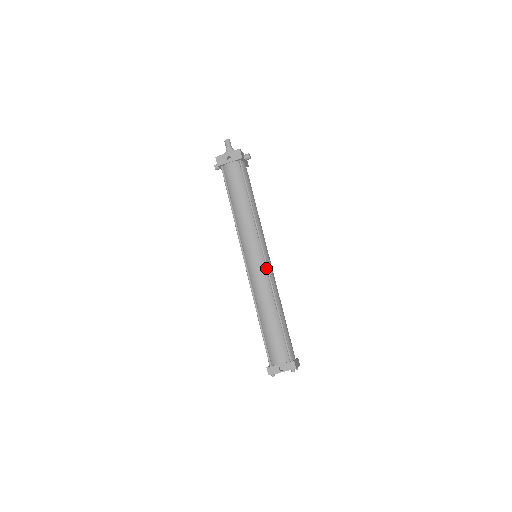
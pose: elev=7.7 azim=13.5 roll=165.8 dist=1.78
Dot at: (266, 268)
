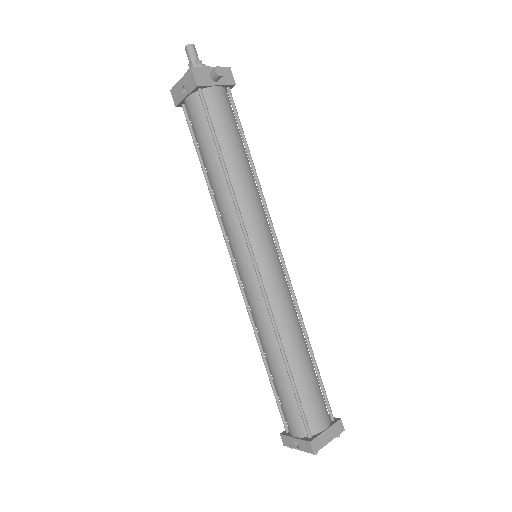
Dot at: (259, 286)
